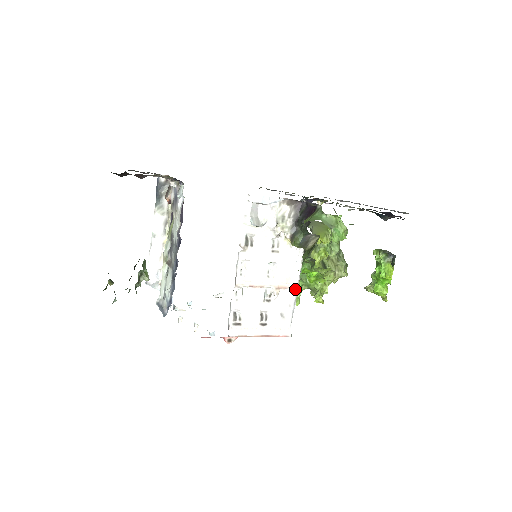
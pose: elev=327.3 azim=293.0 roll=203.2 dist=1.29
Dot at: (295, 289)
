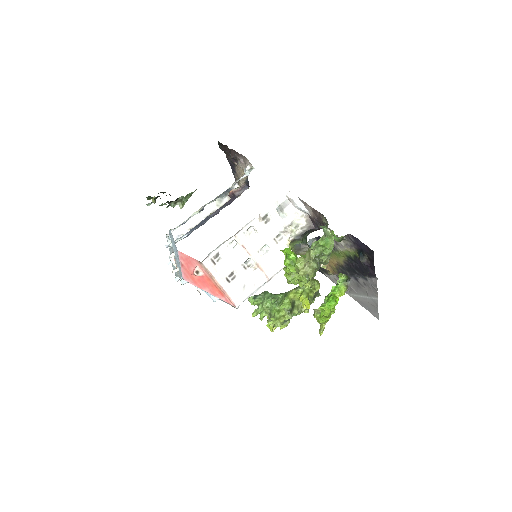
Dot at: (267, 279)
